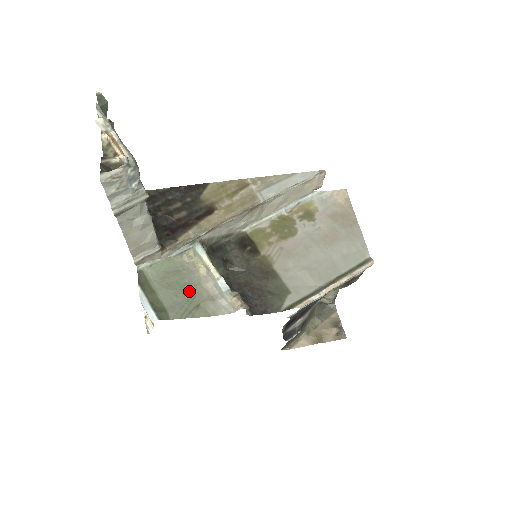
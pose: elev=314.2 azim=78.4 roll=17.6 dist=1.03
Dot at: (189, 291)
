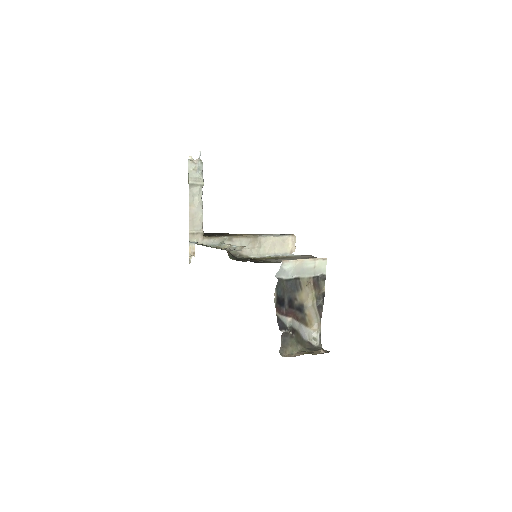
Dot at: occluded
